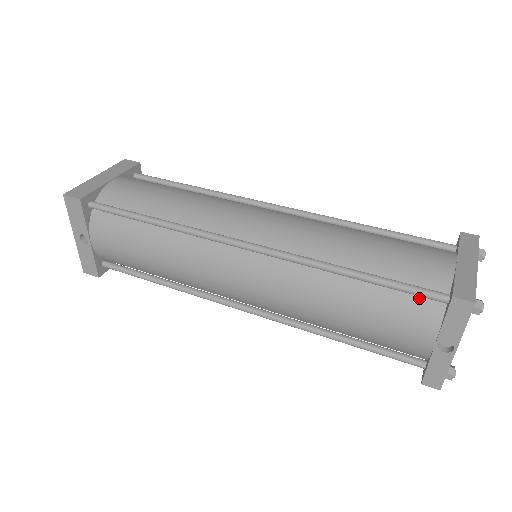
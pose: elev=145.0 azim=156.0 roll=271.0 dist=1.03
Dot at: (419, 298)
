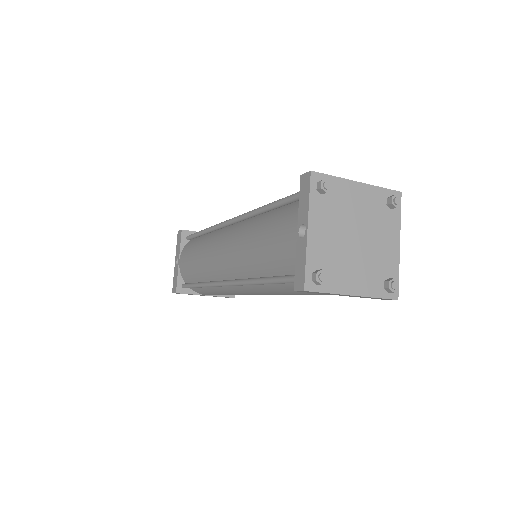
Dot at: (298, 203)
